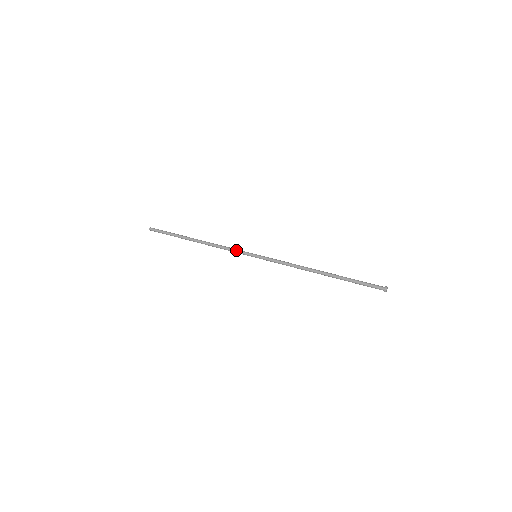
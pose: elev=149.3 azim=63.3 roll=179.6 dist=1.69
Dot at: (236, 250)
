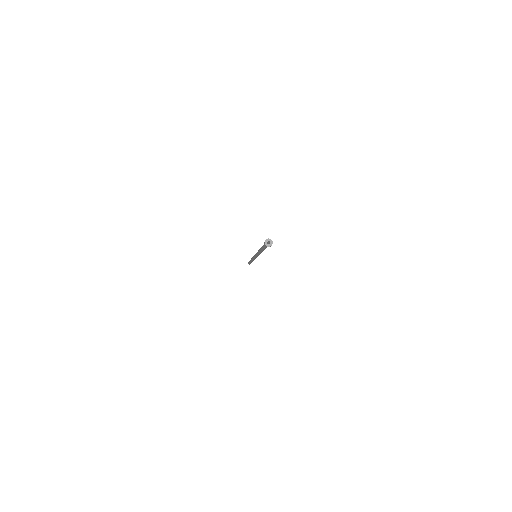
Dot at: occluded
